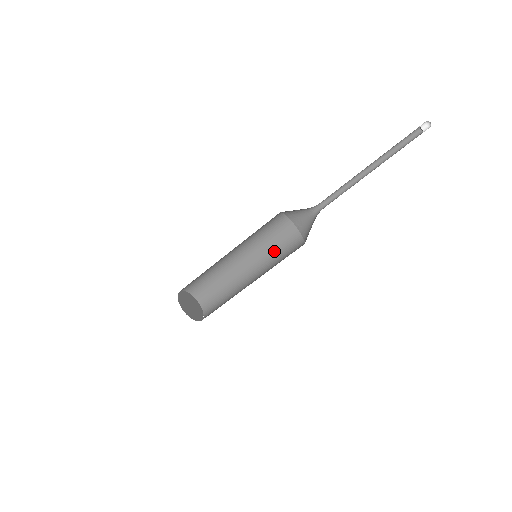
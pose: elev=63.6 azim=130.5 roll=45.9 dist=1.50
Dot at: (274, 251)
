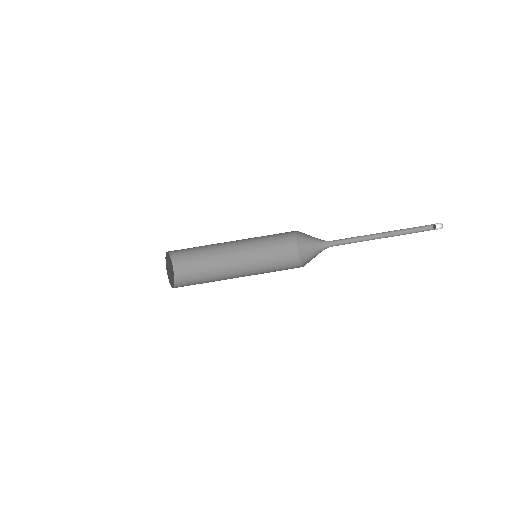
Dot at: occluded
